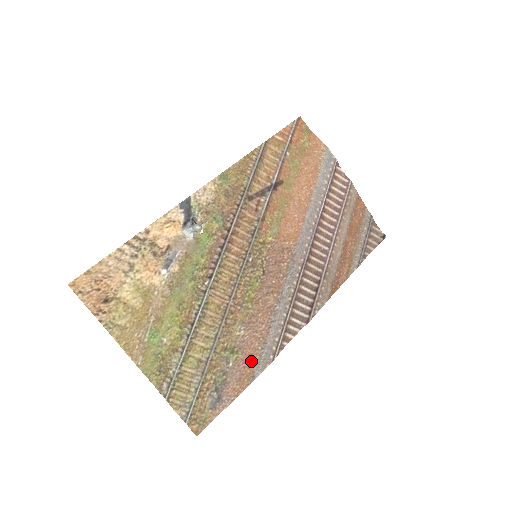
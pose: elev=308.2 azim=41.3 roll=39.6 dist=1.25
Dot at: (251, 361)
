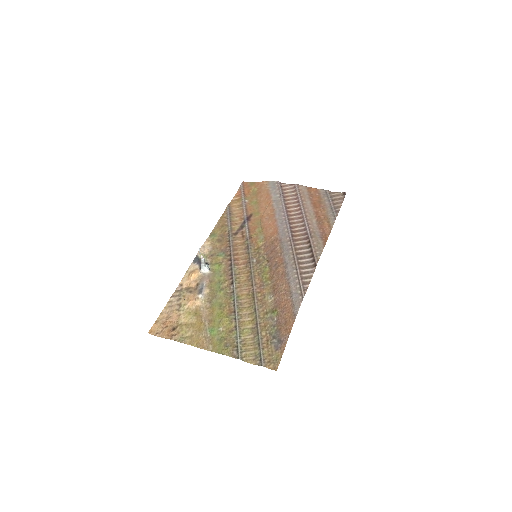
Dot at: (288, 308)
